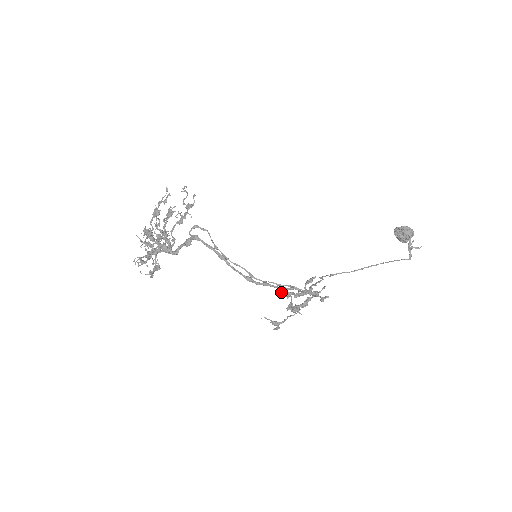
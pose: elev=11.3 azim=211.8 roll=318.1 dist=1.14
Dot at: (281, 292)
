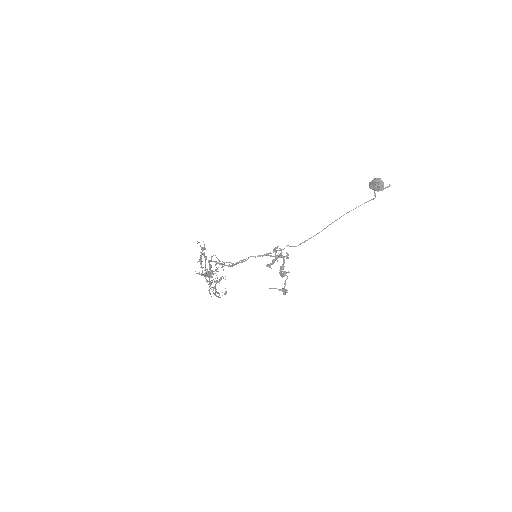
Dot at: occluded
